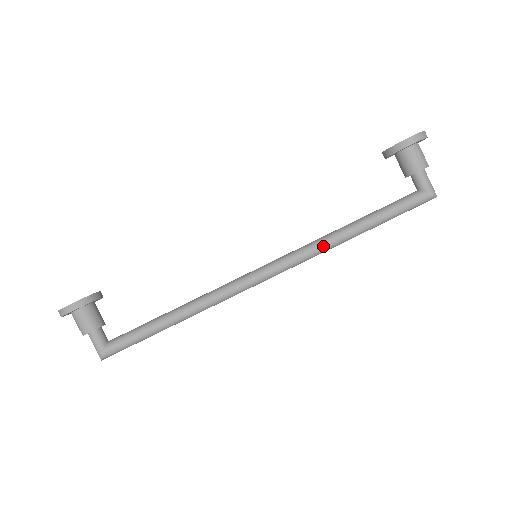
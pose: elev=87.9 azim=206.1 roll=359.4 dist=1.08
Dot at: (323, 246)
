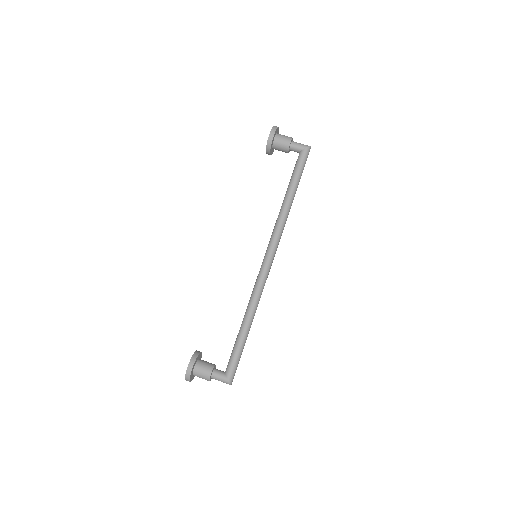
Dot at: (282, 219)
